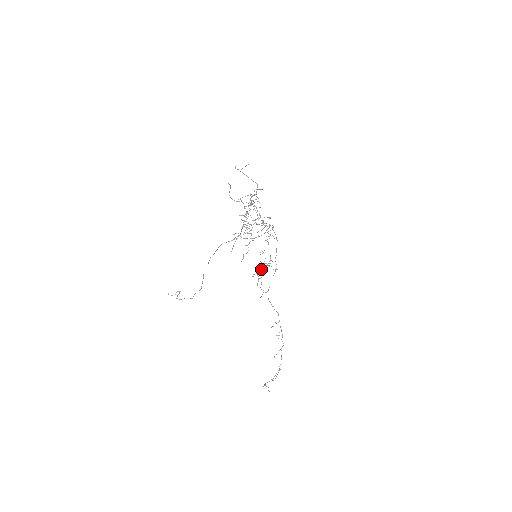
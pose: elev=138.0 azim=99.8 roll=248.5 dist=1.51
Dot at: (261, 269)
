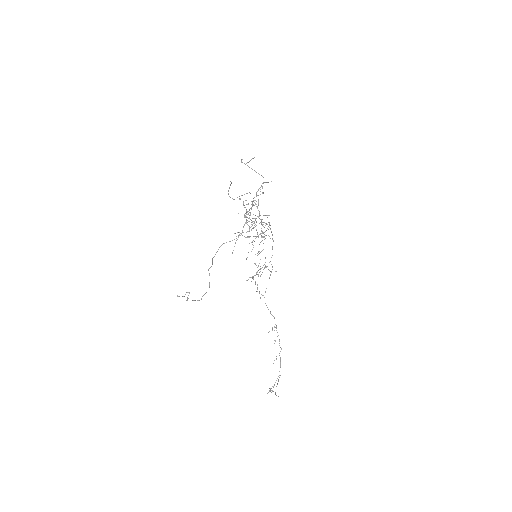
Dot at: (257, 272)
